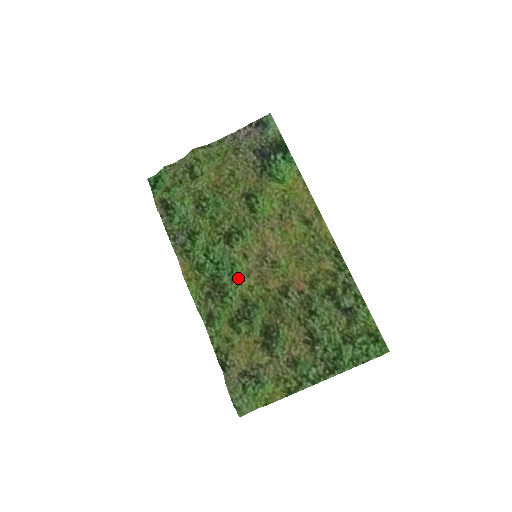
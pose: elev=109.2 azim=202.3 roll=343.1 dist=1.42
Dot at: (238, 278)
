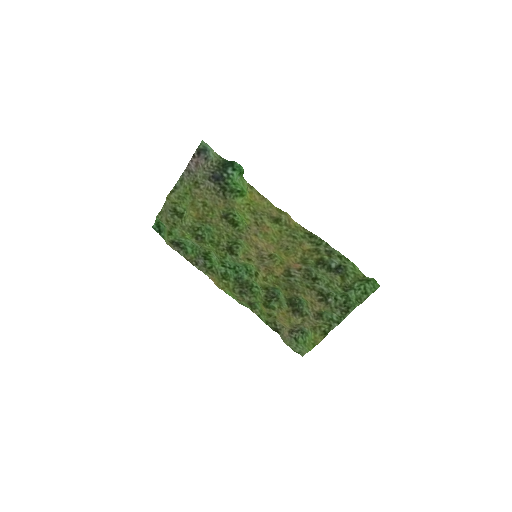
Dot at: (253, 273)
